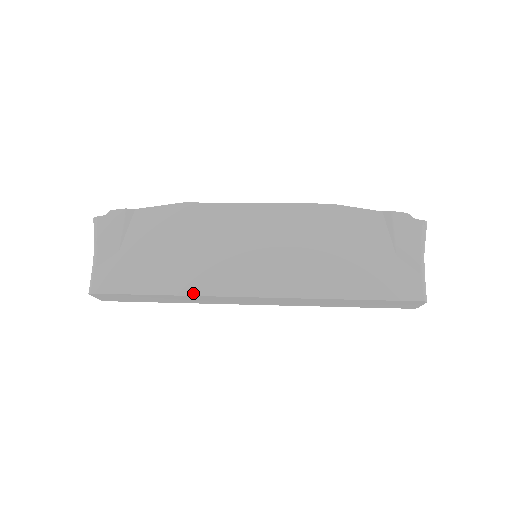
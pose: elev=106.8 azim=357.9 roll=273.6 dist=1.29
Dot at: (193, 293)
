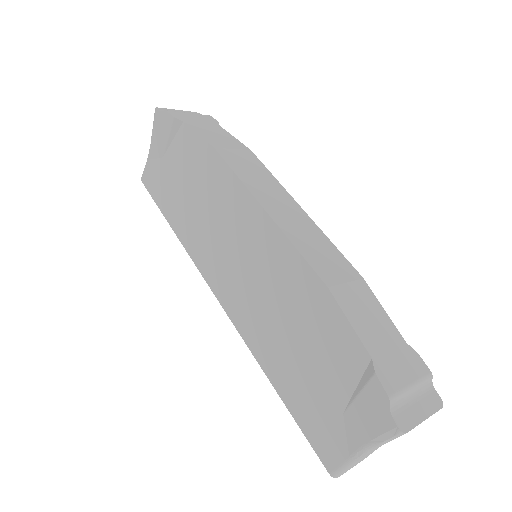
Dot at: (186, 247)
